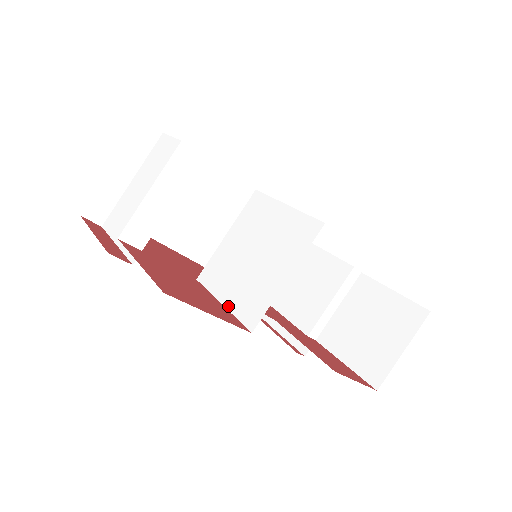
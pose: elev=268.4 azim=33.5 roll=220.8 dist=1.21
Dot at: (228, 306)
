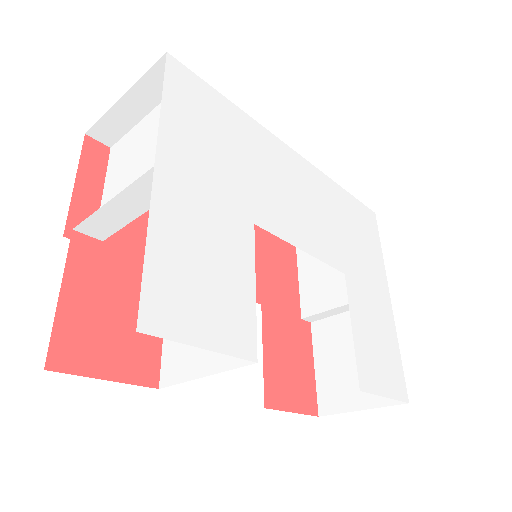
Dot at: occluded
